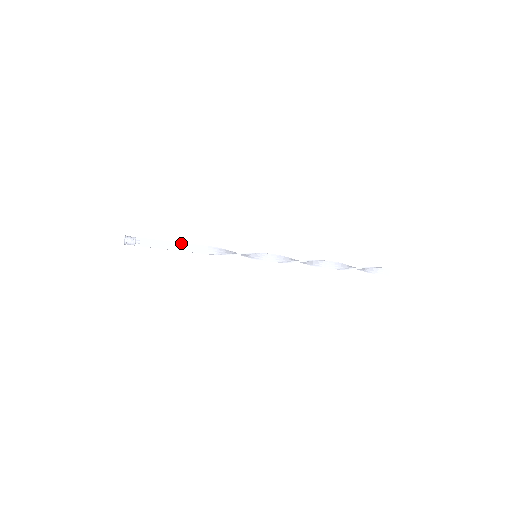
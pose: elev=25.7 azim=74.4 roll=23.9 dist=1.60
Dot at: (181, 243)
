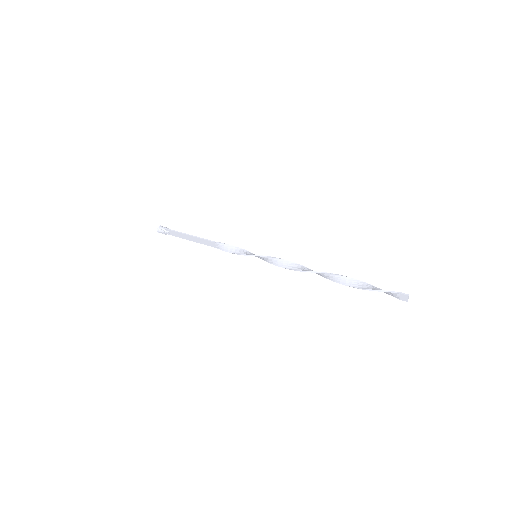
Dot at: (195, 237)
